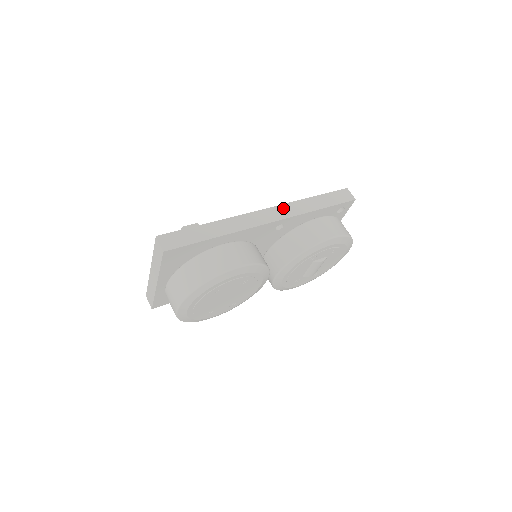
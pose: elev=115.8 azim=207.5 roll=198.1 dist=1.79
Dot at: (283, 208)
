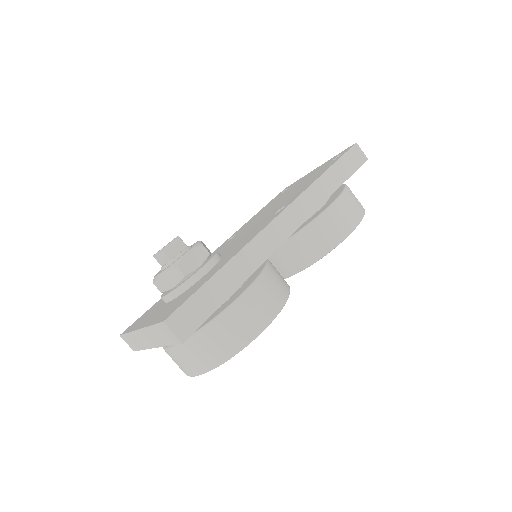
Dot at: (299, 204)
